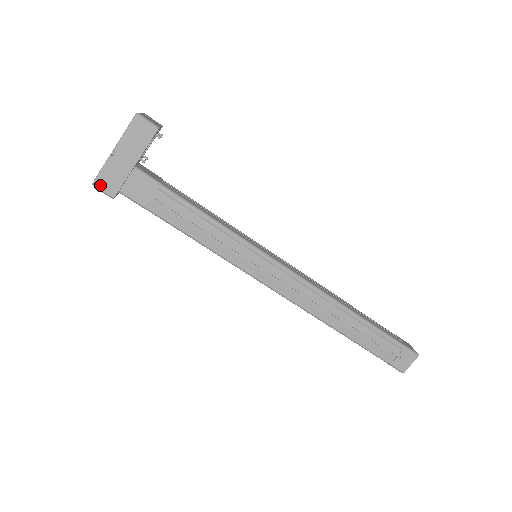
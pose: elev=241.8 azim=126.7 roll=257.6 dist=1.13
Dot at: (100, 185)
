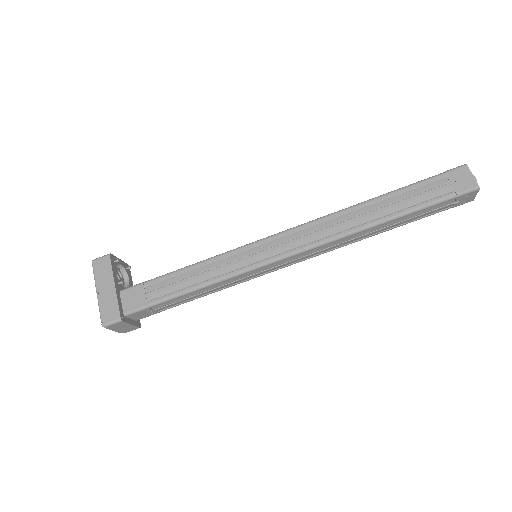
Dot at: (106, 321)
